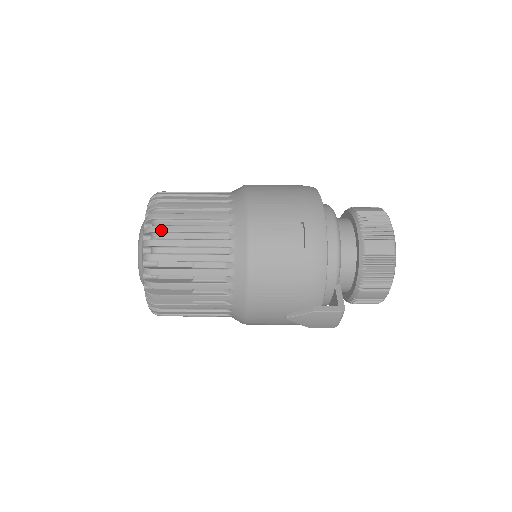
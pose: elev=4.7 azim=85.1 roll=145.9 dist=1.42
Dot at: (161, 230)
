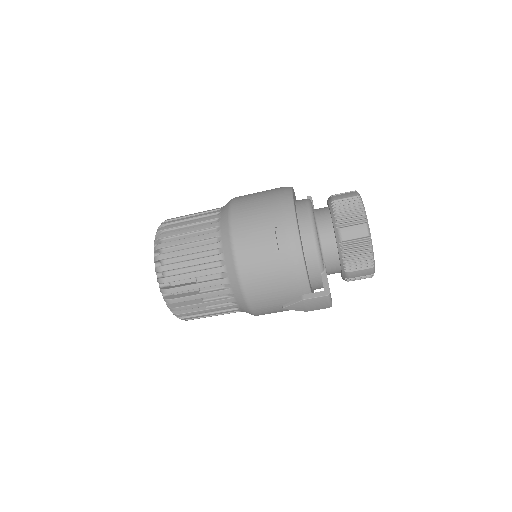
Dot at: (165, 257)
